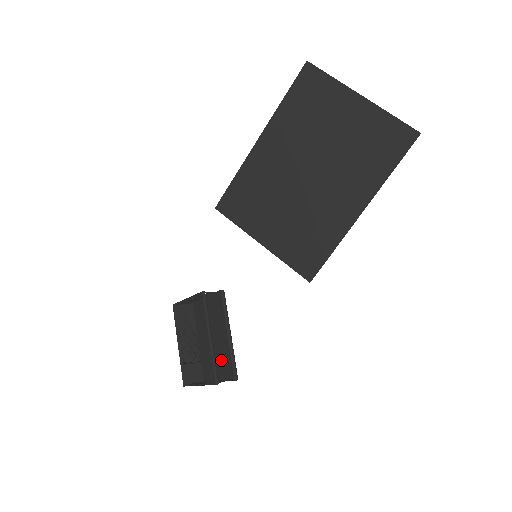
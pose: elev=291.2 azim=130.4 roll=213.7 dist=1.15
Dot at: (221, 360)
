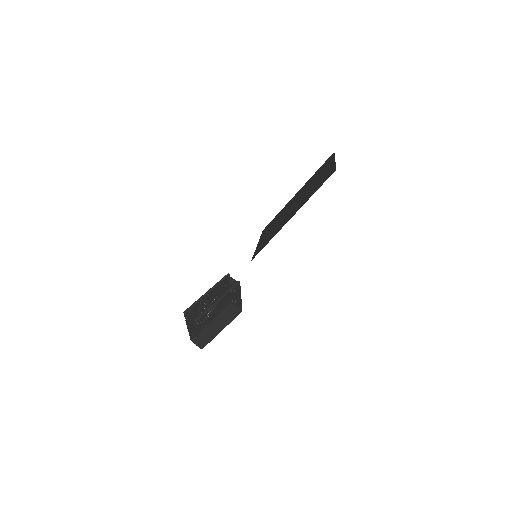
Dot at: occluded
